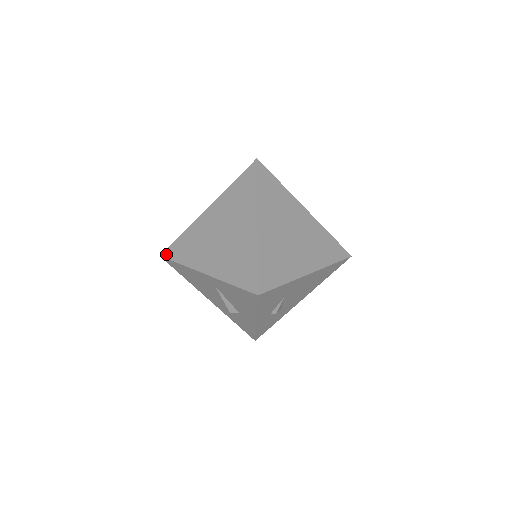
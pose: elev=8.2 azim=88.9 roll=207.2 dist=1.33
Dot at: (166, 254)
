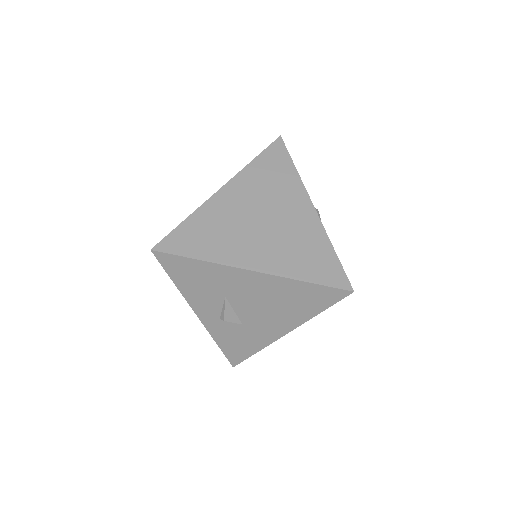
Dot at: occluded
